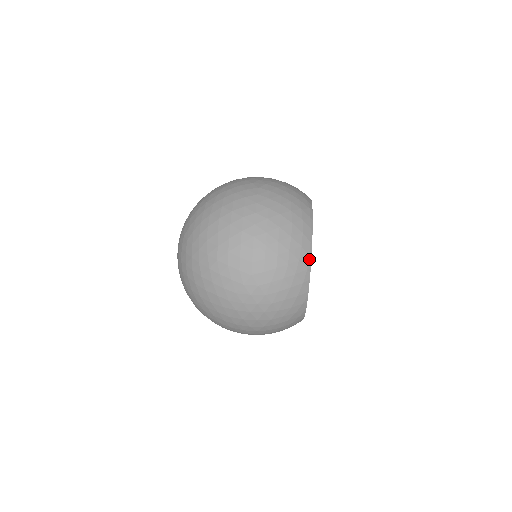
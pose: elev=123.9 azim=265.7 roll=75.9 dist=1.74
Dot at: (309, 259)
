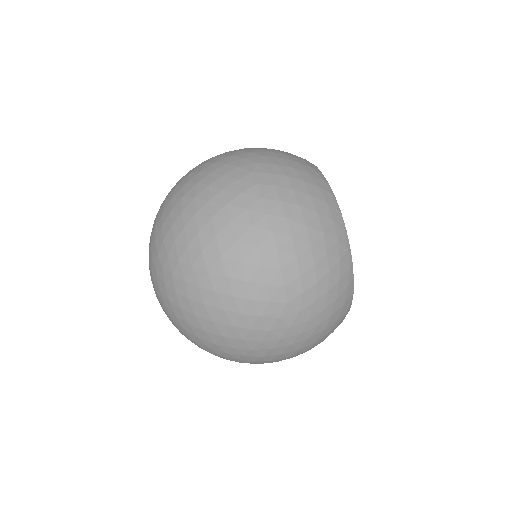
Dot at: (349, 253)
